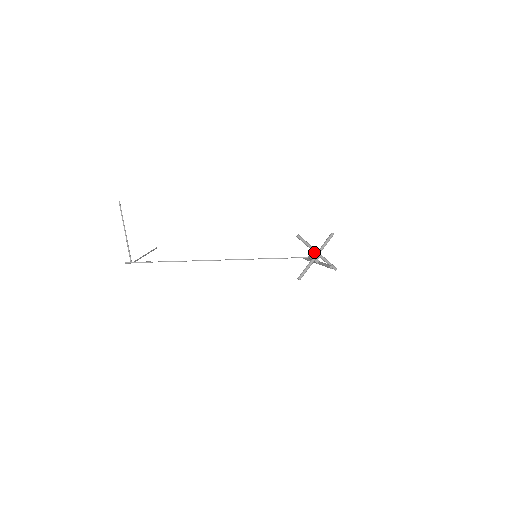
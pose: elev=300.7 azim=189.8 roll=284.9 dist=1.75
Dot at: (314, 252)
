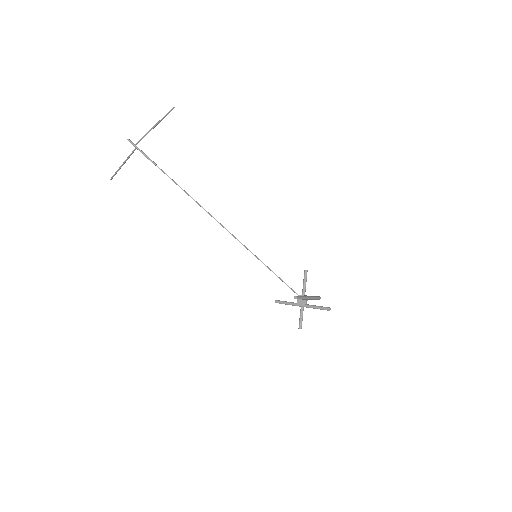
Dot at: (306, 295)
